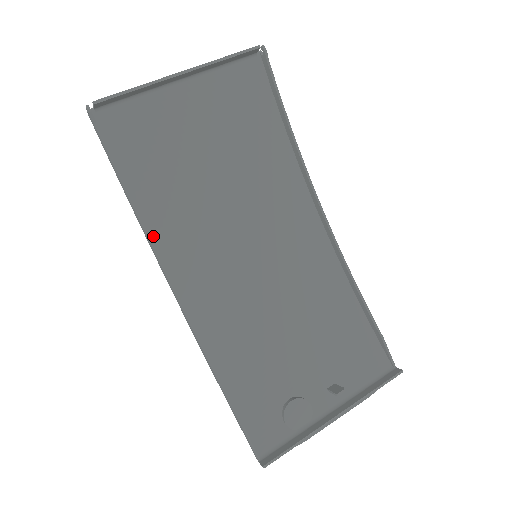
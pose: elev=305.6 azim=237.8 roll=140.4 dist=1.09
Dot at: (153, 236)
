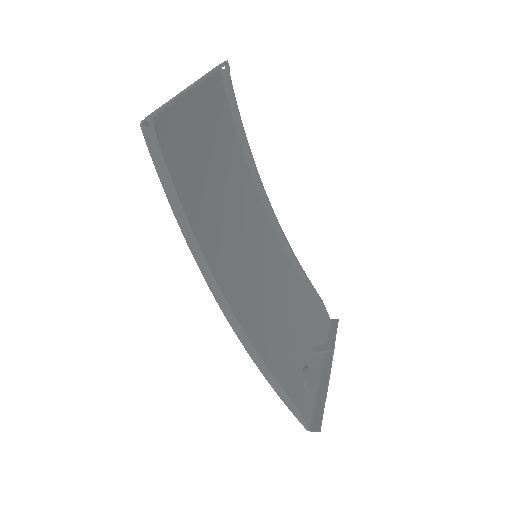
Dot at: (199, 256)
